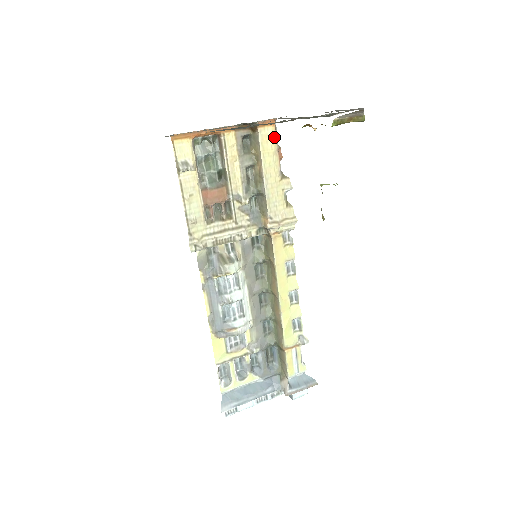
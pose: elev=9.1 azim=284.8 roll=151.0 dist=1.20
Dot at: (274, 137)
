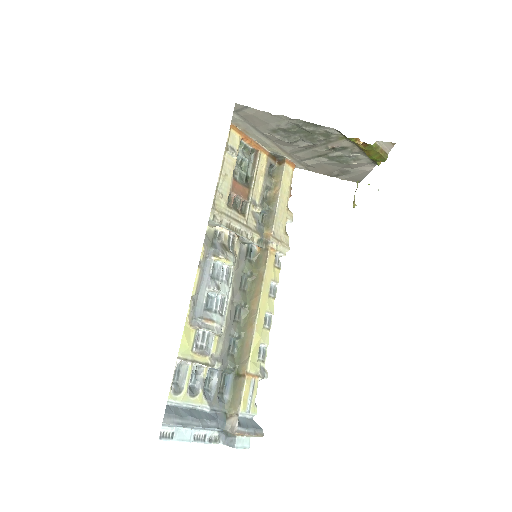
Dot at: (291, 177)
